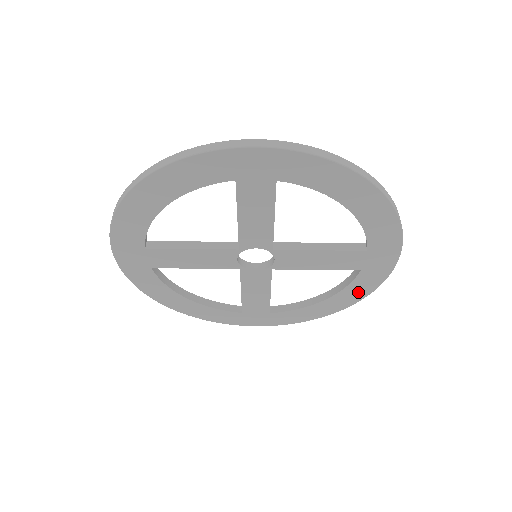
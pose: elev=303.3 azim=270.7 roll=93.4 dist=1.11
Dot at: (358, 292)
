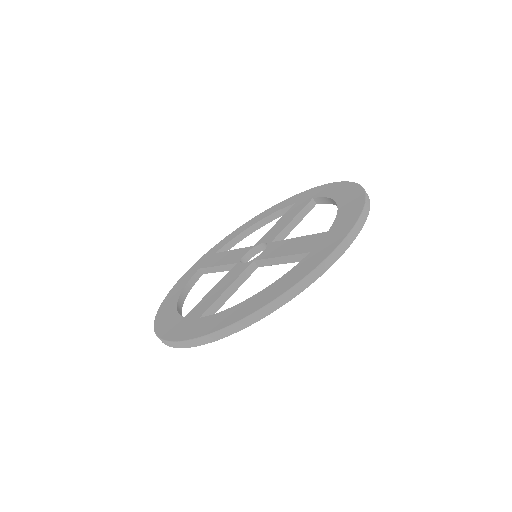
Dot at: occluded
